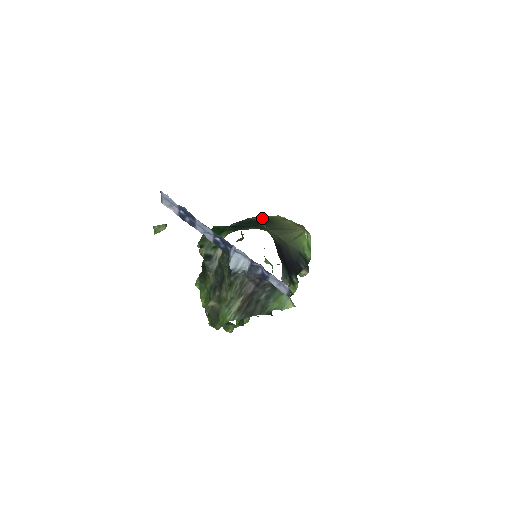
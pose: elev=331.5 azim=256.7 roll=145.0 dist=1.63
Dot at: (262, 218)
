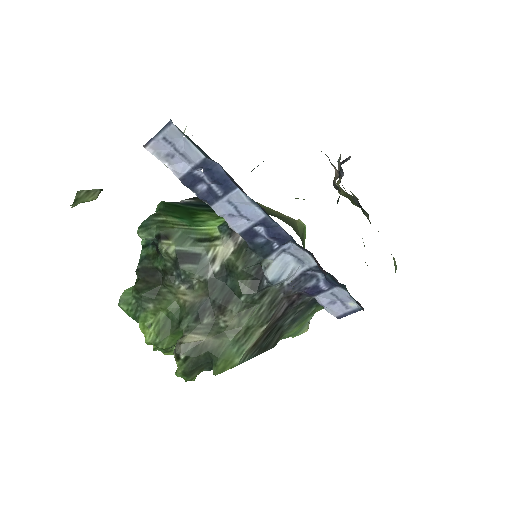
Dot at: occluded
